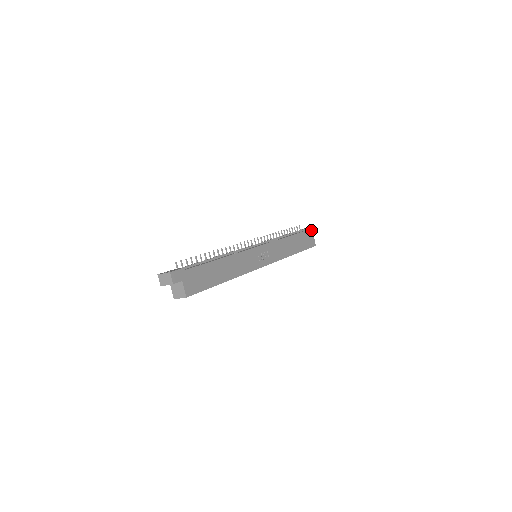
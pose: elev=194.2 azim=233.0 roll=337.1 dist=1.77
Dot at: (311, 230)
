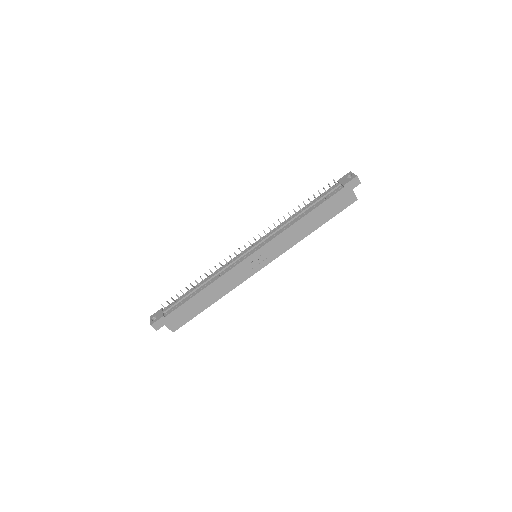
Dot at: (347, 186)
